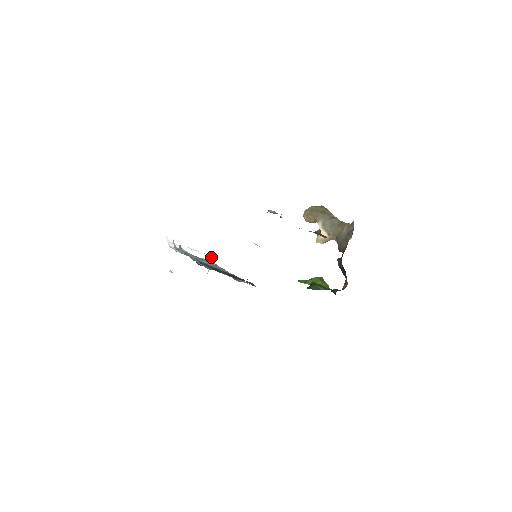
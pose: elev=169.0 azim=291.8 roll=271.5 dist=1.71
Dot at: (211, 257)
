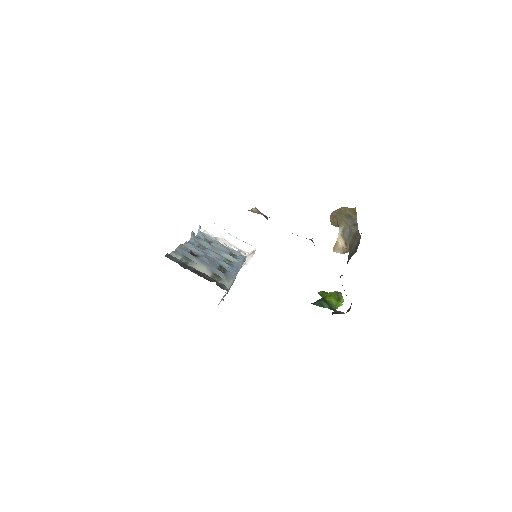
Dot at: (253, 248)
